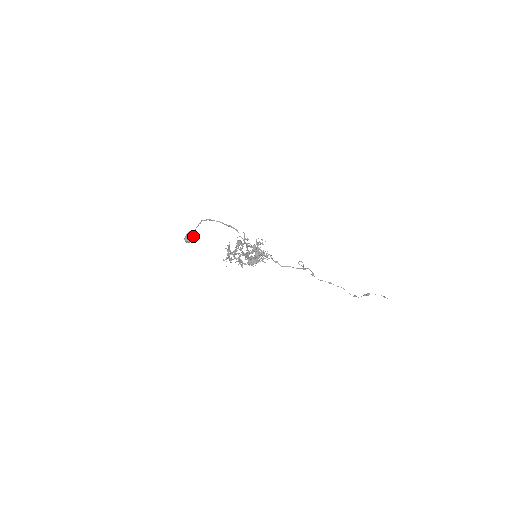
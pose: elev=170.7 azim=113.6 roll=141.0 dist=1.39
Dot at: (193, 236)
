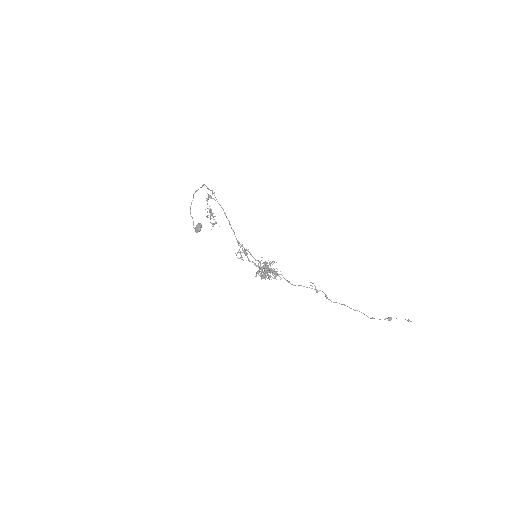
Dot at: (200, 226)
